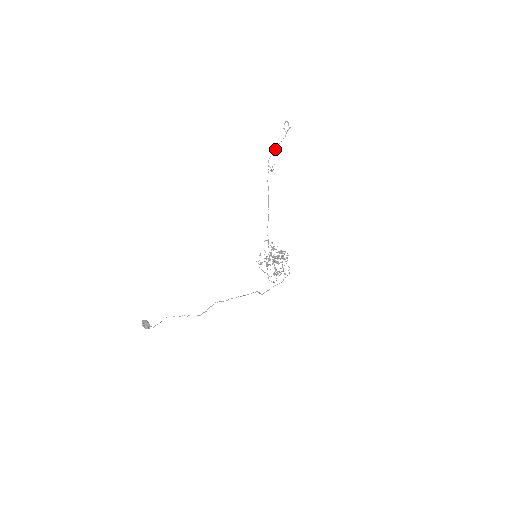
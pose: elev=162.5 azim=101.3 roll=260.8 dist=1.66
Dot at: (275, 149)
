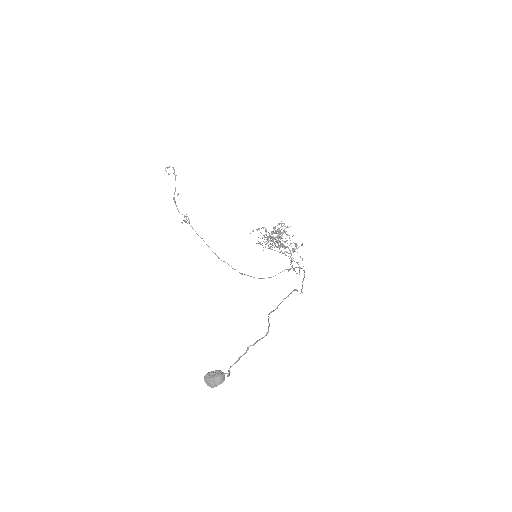
Dot at: occluded
